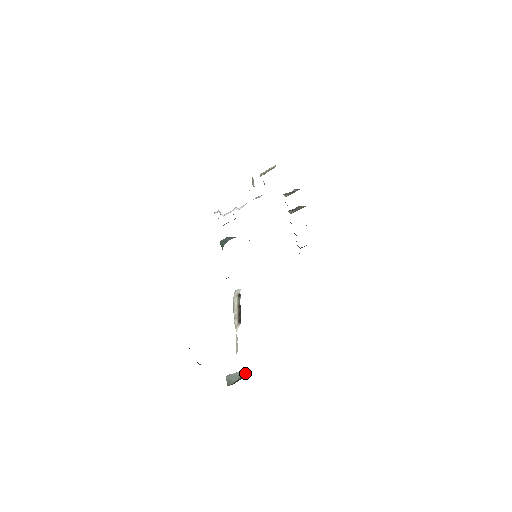
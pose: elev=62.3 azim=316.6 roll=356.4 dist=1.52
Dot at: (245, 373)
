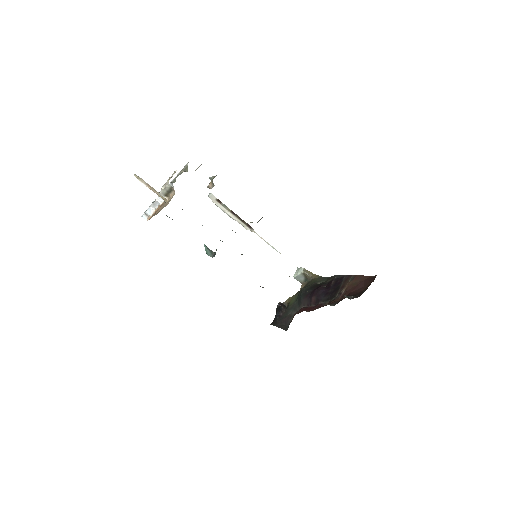
Dot at: (306, 275)
